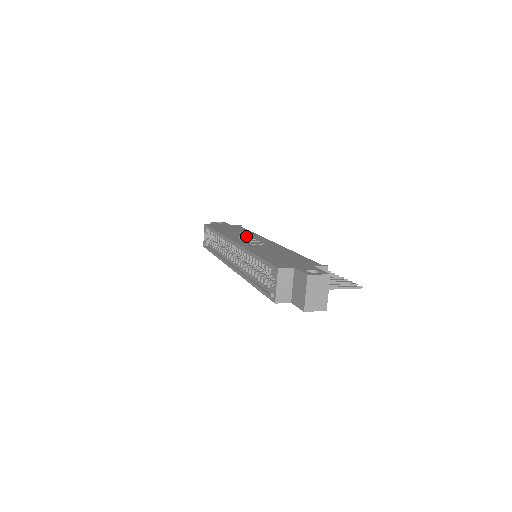
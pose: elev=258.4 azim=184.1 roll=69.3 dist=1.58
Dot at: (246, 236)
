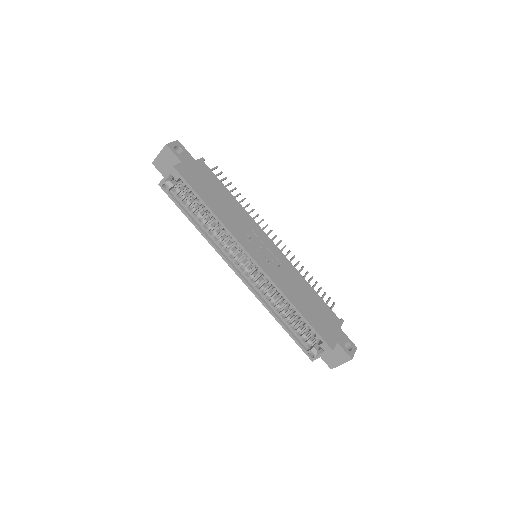
Dot at: (247, 228)
